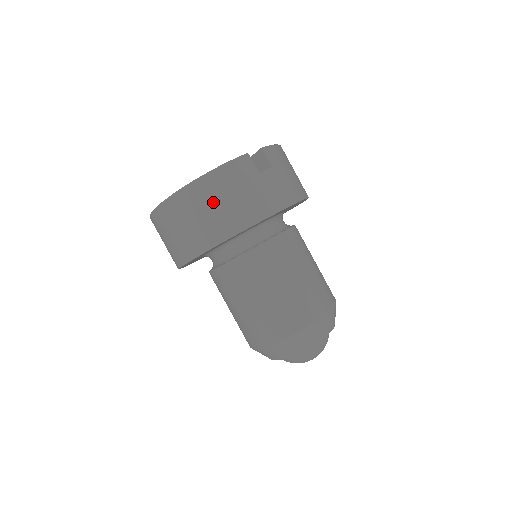
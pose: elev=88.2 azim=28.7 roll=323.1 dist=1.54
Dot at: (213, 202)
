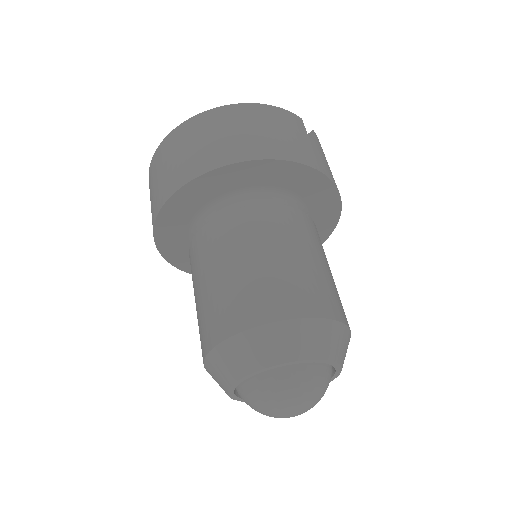
Dot at: (253, 125)
